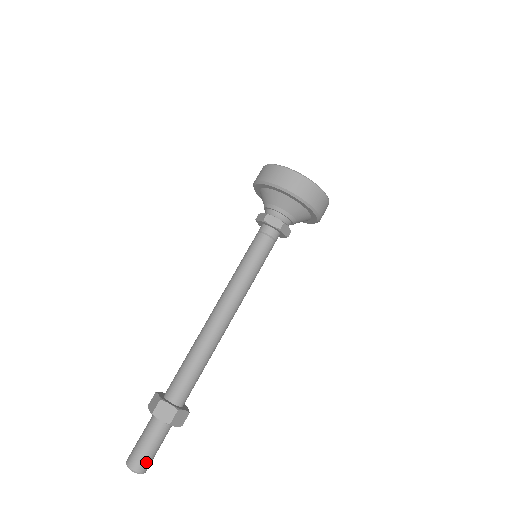
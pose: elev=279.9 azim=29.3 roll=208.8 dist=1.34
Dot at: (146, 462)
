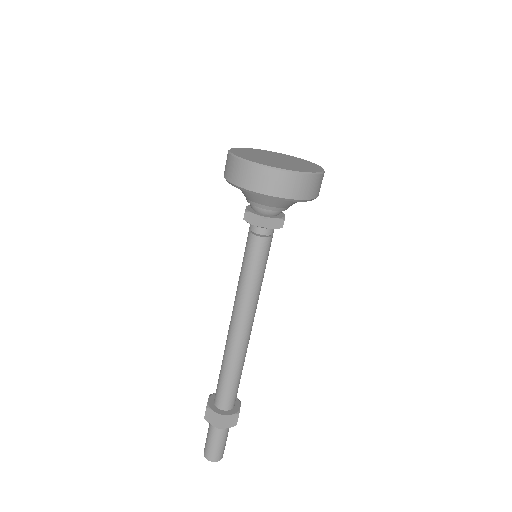
Dot at: occluded
